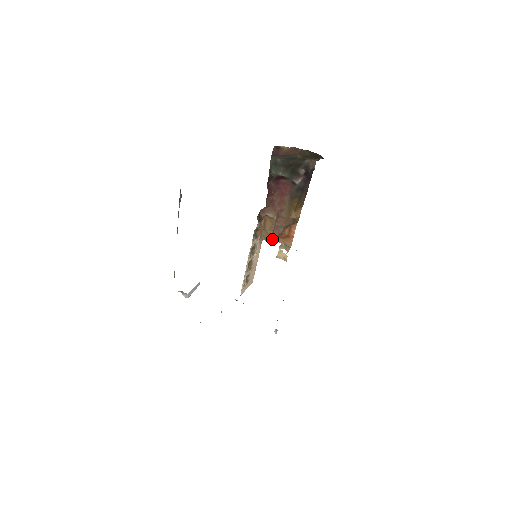
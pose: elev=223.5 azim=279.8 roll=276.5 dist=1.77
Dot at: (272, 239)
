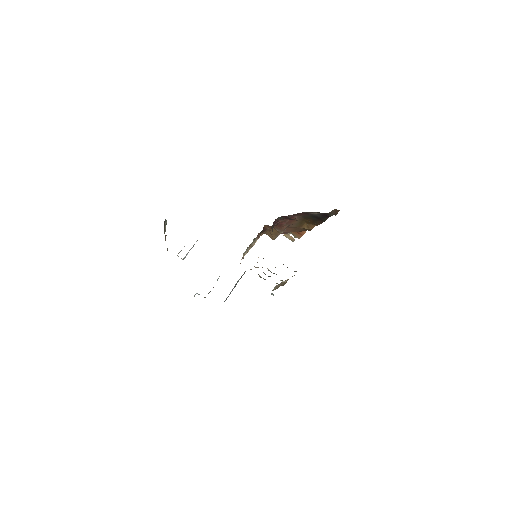
Dot at: occluded
